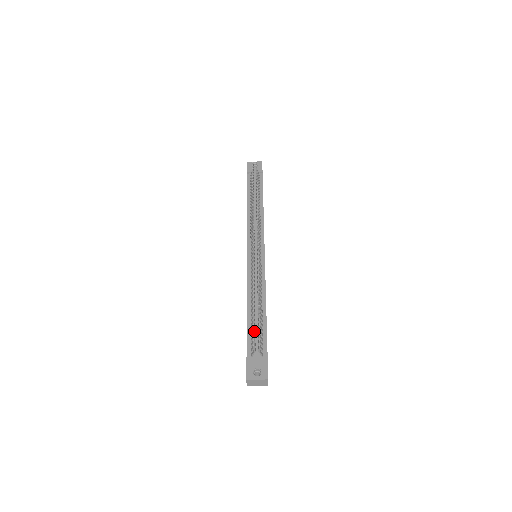
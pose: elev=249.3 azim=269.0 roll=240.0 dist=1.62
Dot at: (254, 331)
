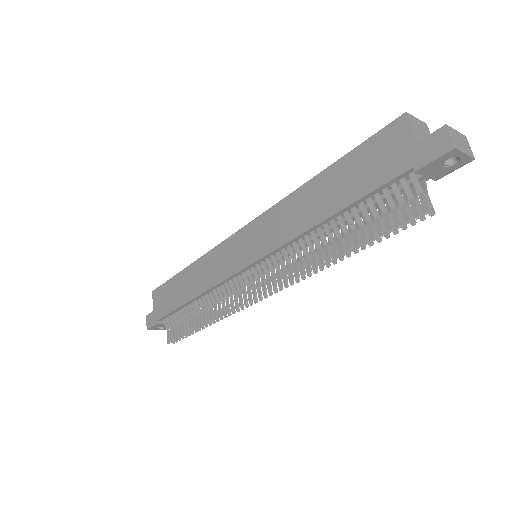
Dot at: (177, 337)
